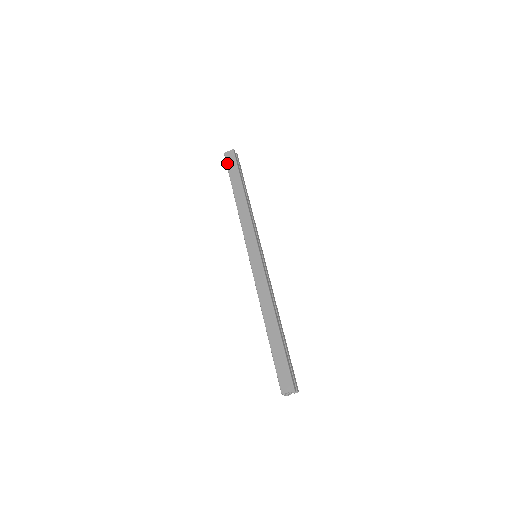
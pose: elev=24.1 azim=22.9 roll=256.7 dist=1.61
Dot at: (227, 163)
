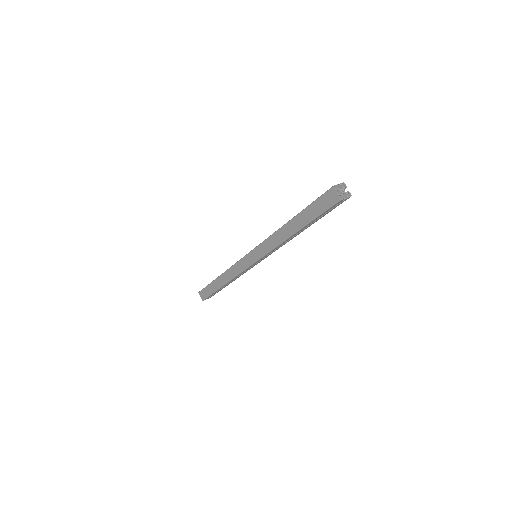
Dot at: (321, 197)
